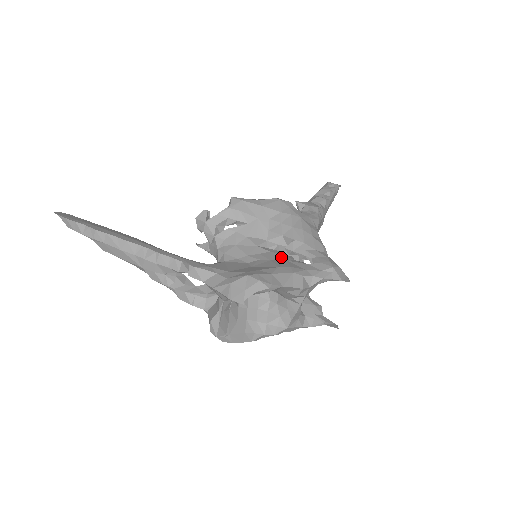
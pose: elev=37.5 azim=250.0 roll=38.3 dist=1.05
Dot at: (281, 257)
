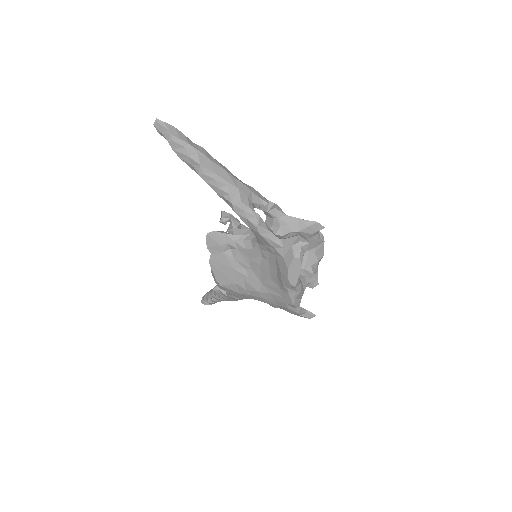
Dot at: occluded
